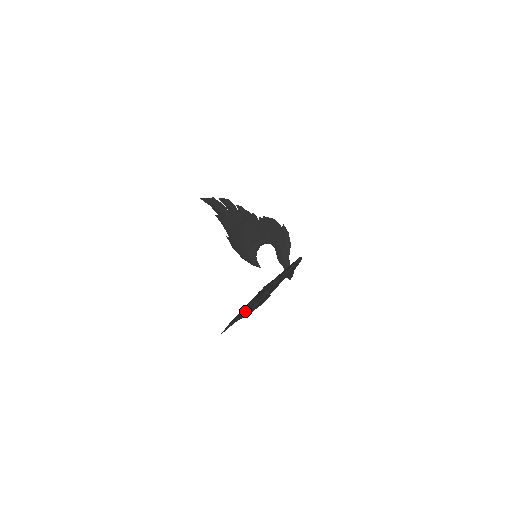
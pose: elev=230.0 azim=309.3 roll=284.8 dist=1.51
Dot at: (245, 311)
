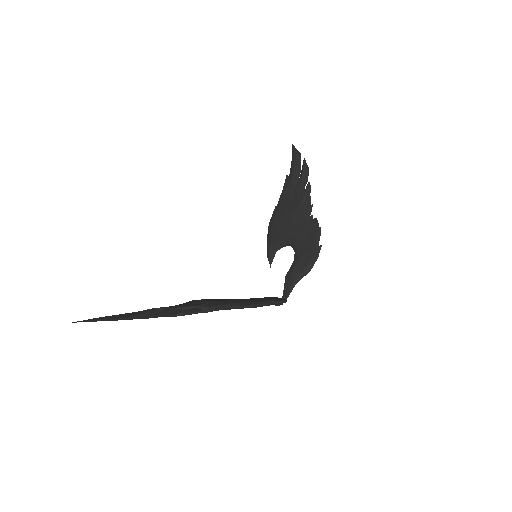
Dot at: (131, 317)
